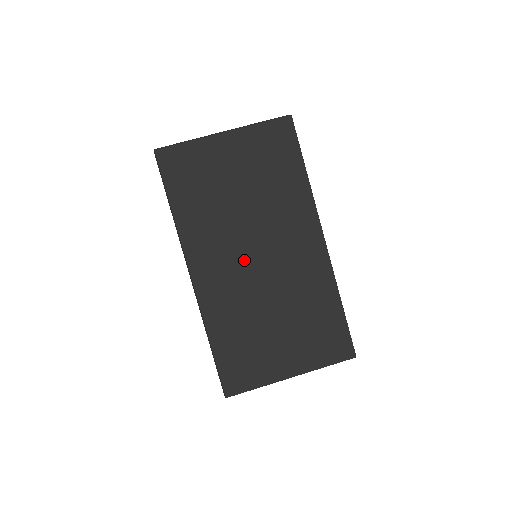
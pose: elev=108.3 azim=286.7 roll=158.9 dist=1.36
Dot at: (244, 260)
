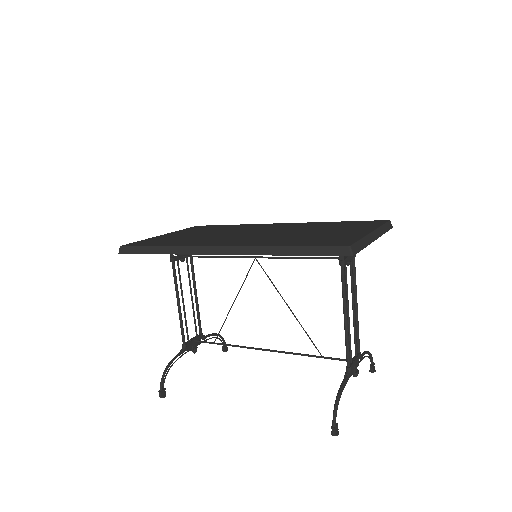
Dot at: (246, 236)
